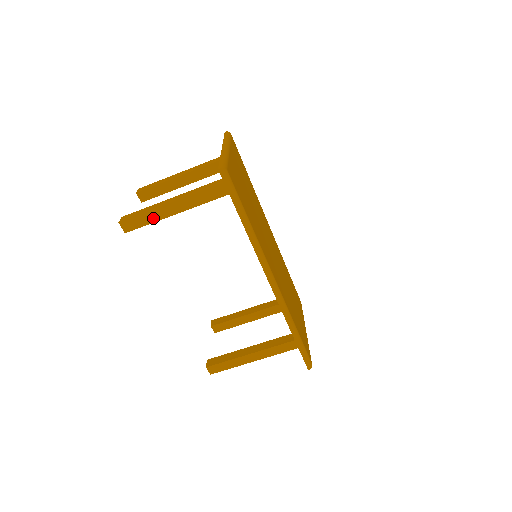
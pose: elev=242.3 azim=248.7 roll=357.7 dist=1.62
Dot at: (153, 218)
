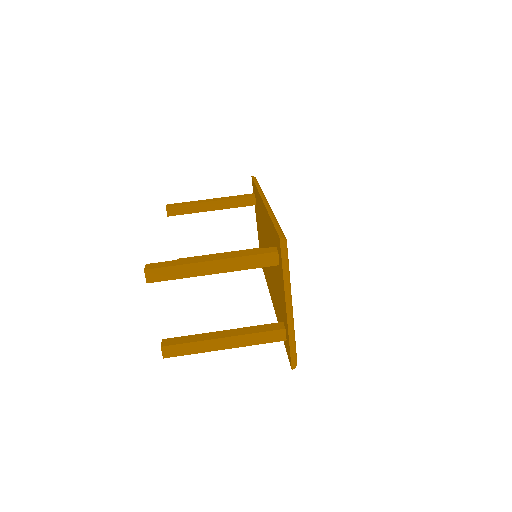
Dot at: (192, 203)
